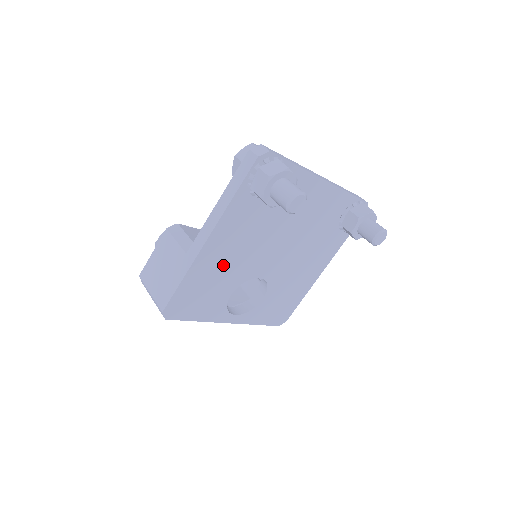
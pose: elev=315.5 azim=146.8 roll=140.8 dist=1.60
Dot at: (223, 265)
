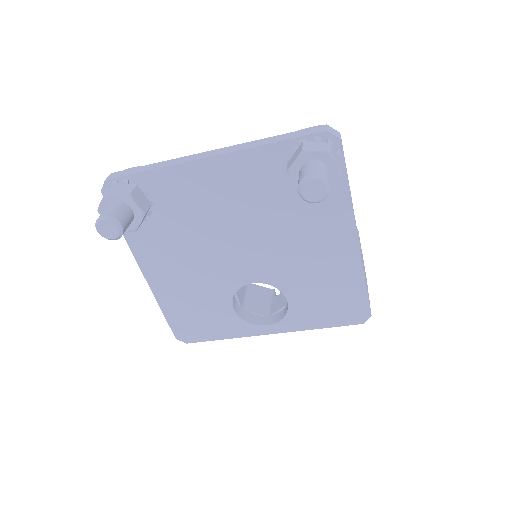
Dot at: (187, 286)
